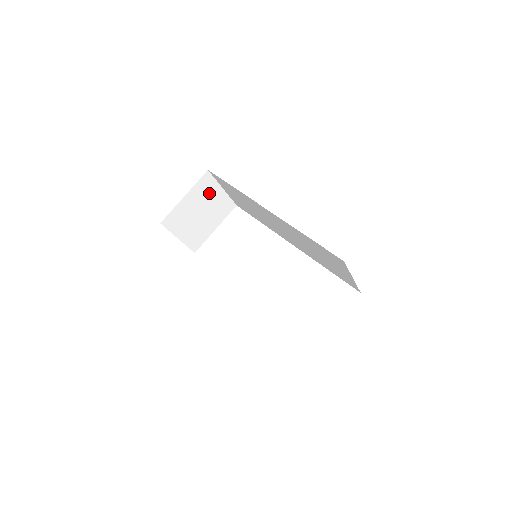
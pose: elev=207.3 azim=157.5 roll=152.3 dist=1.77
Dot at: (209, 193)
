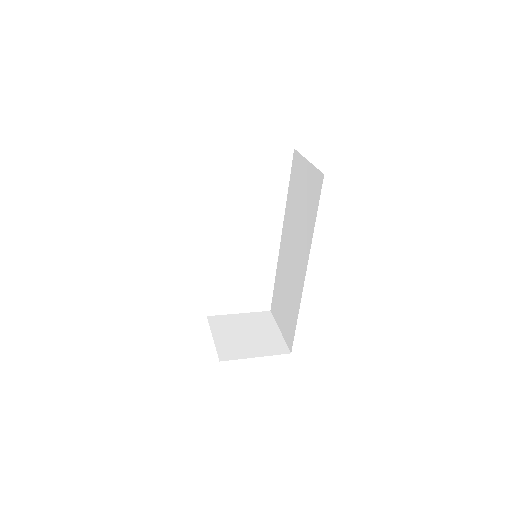
Dot at: occluded
